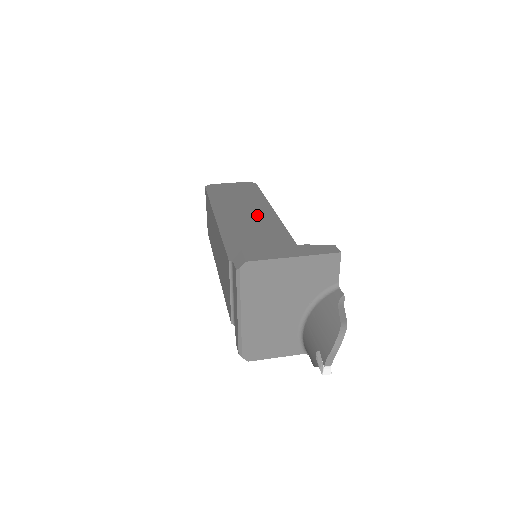
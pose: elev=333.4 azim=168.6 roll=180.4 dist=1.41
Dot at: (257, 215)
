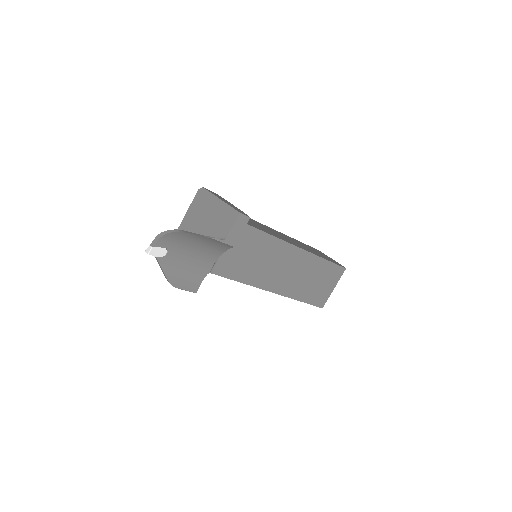
Dot at: (286, 239)
